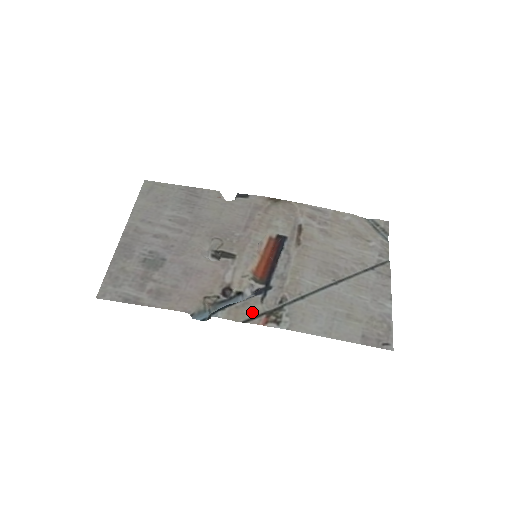
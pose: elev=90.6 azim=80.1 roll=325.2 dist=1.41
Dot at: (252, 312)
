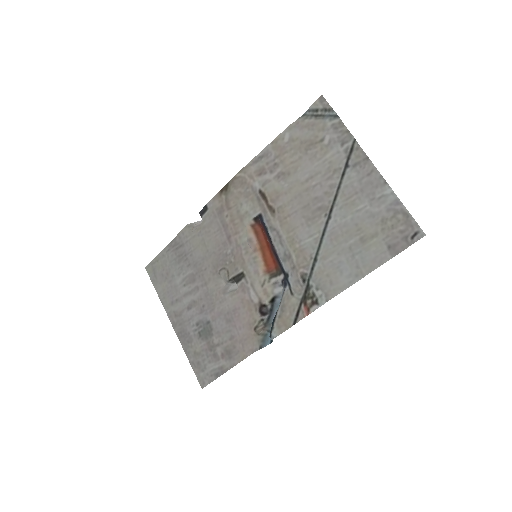
Dot at: (292, 310)
